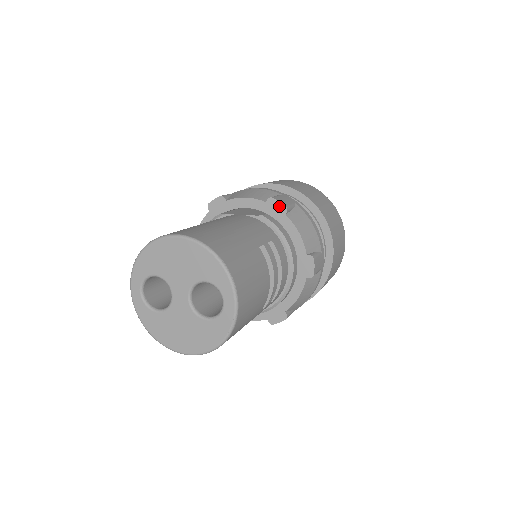
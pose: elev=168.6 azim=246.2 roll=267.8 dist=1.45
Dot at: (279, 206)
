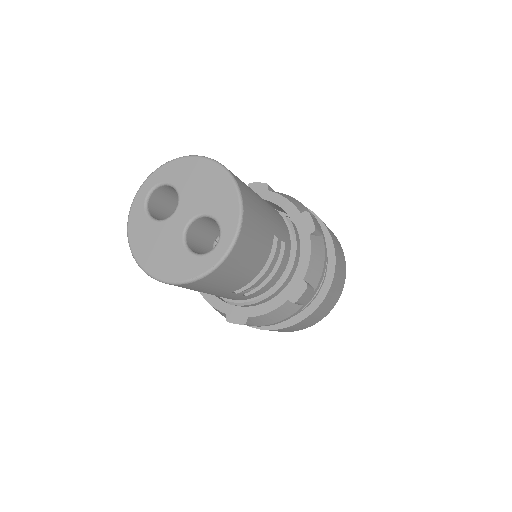
Dot at: (310, 223)
